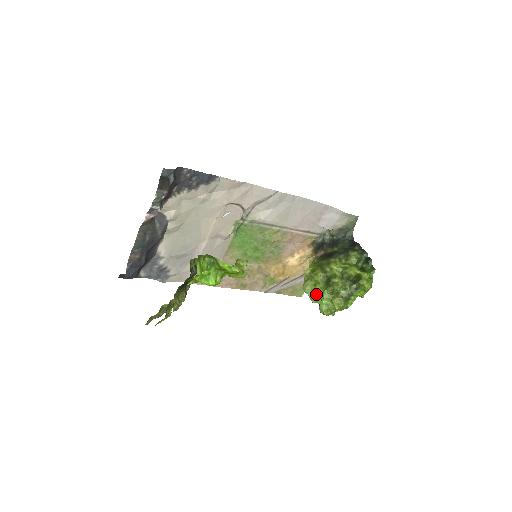
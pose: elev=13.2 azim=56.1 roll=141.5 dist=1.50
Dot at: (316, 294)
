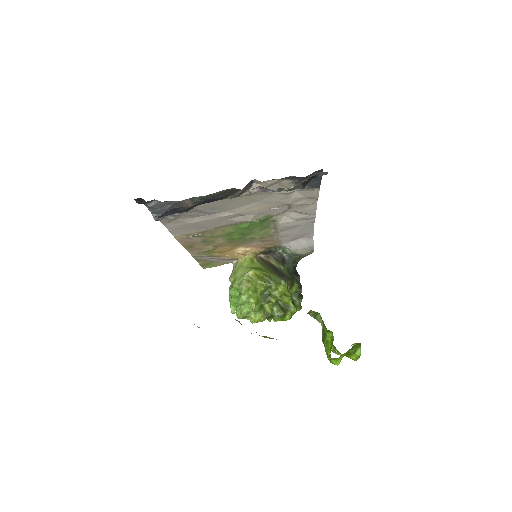
Dot at: (251, 301)
